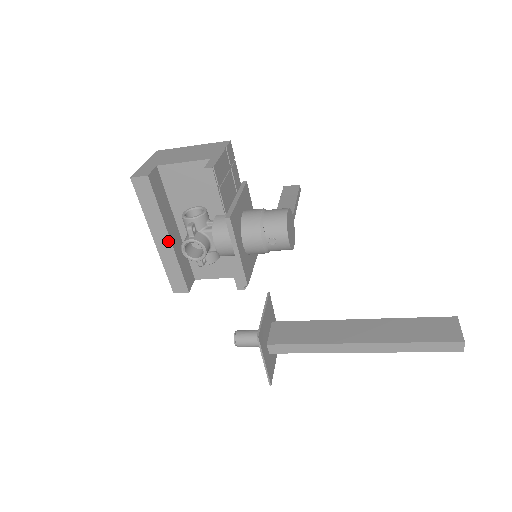
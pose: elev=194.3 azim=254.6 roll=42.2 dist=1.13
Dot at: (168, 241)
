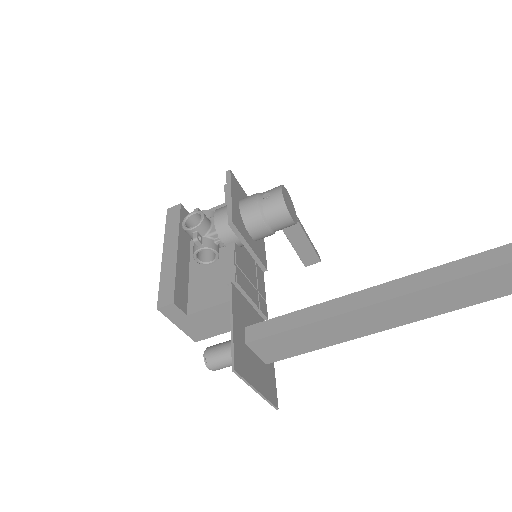
Dot at: (175, 251)
